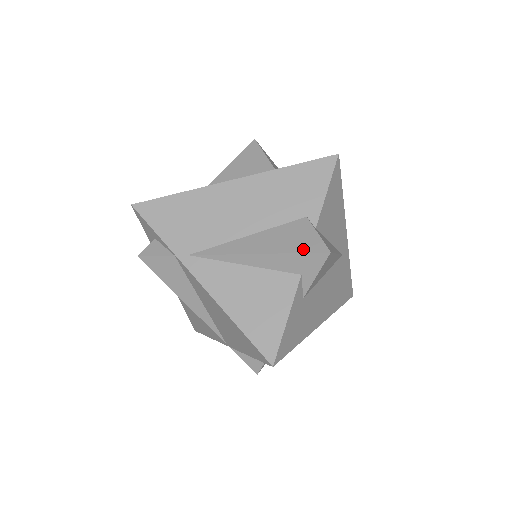
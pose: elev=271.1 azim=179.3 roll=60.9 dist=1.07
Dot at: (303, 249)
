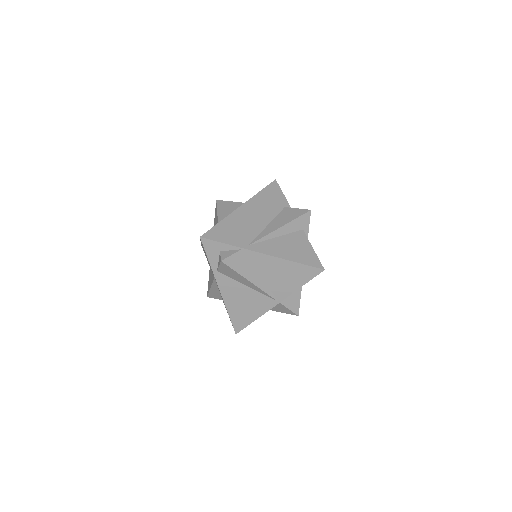
Dot at: (299, 215)
